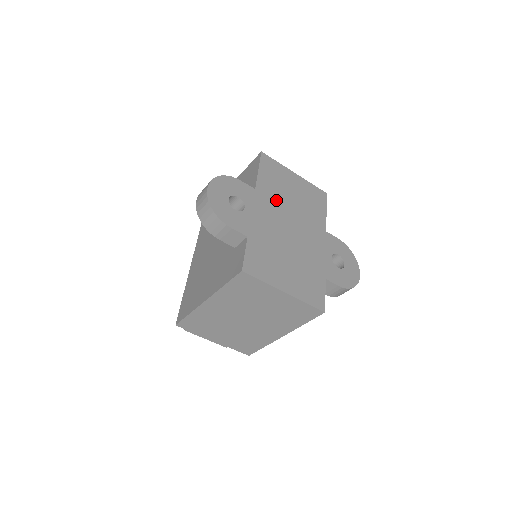
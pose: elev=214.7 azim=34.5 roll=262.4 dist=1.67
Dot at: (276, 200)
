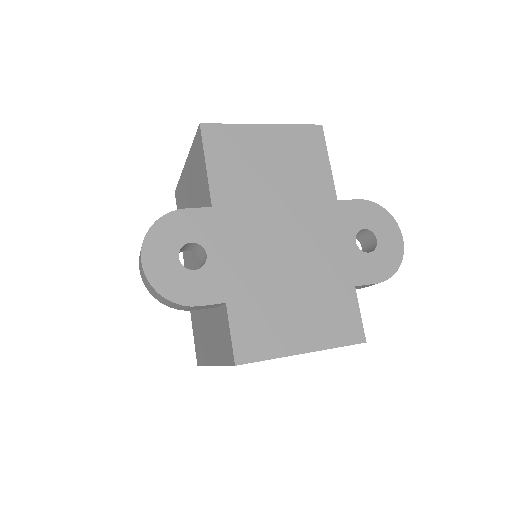
Dot at: (248, 202)
